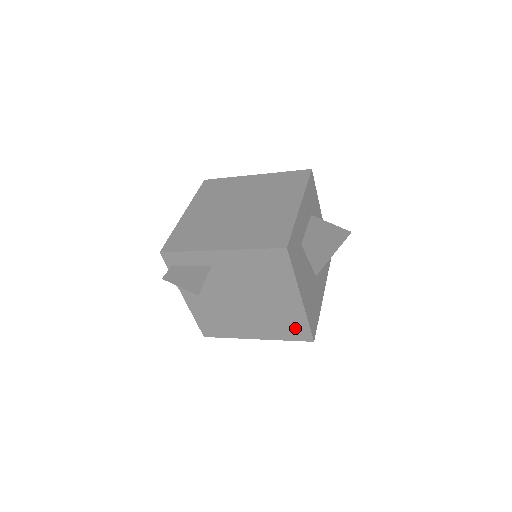
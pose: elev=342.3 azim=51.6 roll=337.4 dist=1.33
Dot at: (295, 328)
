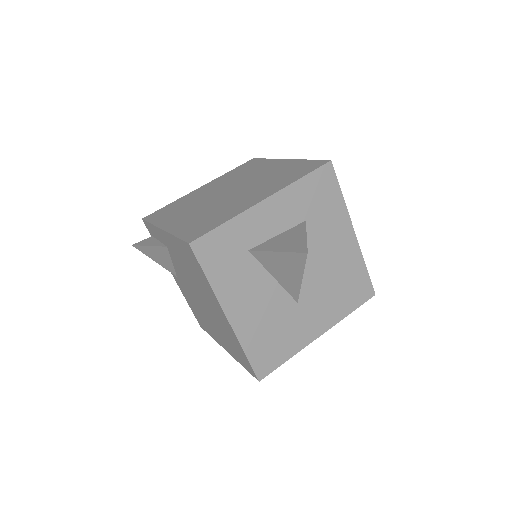
Dot at: (240, 354)
